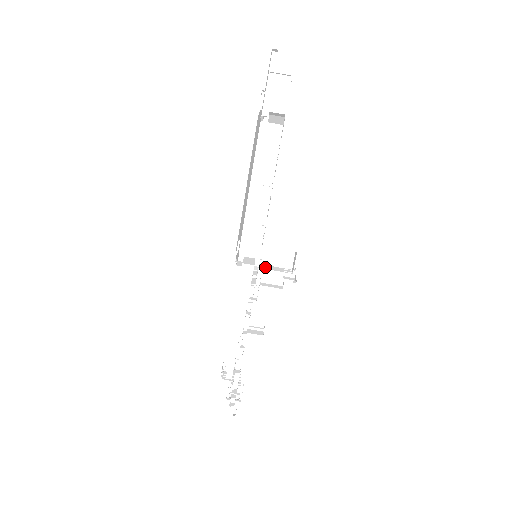
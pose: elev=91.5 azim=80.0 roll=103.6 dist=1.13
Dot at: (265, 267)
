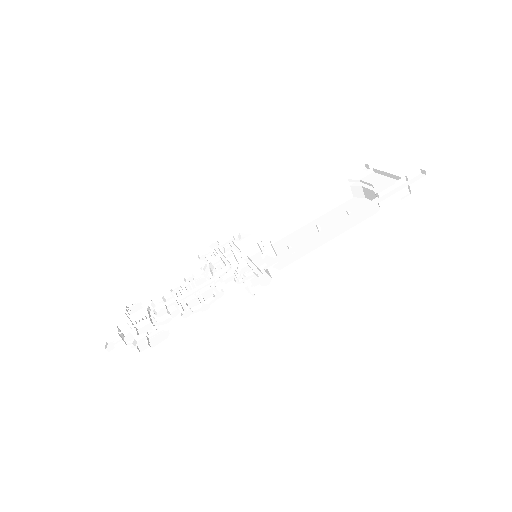
Dot at: occluded
